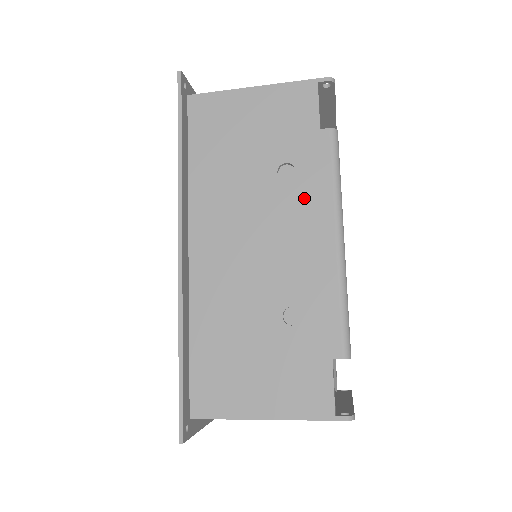
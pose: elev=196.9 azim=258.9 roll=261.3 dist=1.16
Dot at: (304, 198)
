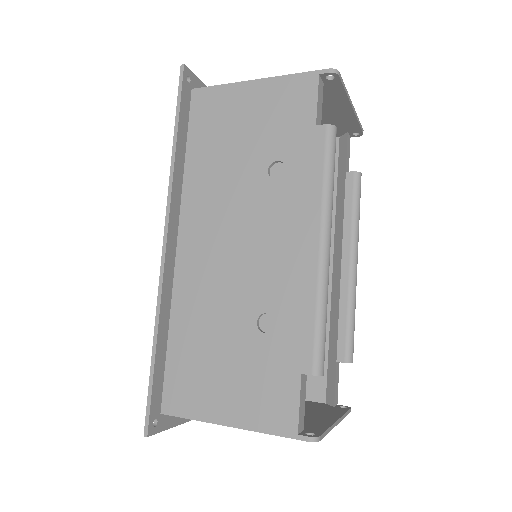
Dot at: (291, 199)
